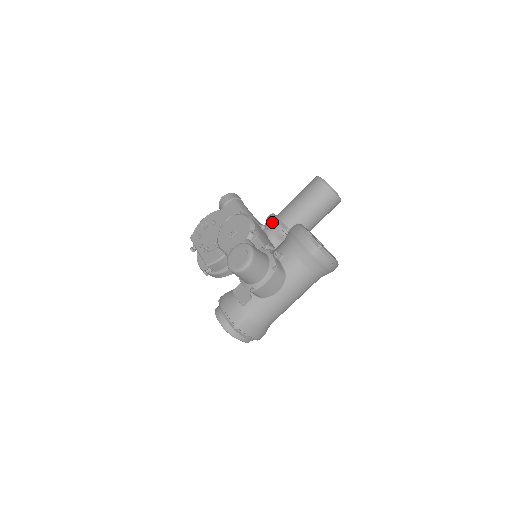
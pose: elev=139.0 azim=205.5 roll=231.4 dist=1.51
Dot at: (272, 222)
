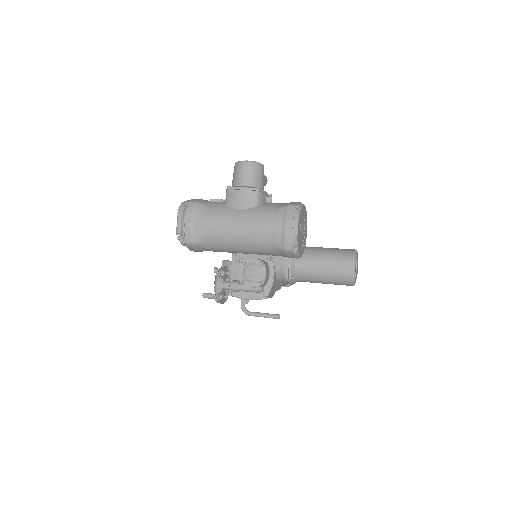
Dot at: occluded
